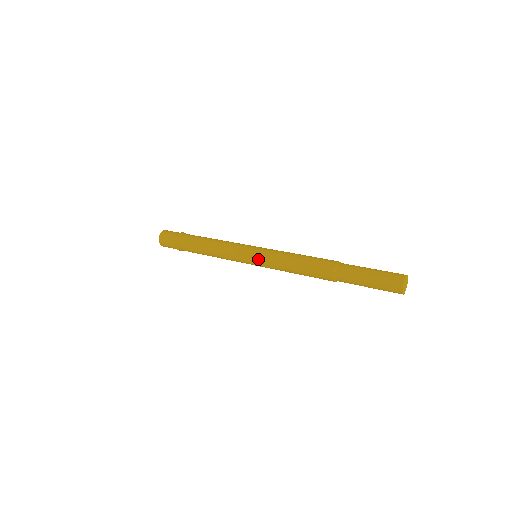
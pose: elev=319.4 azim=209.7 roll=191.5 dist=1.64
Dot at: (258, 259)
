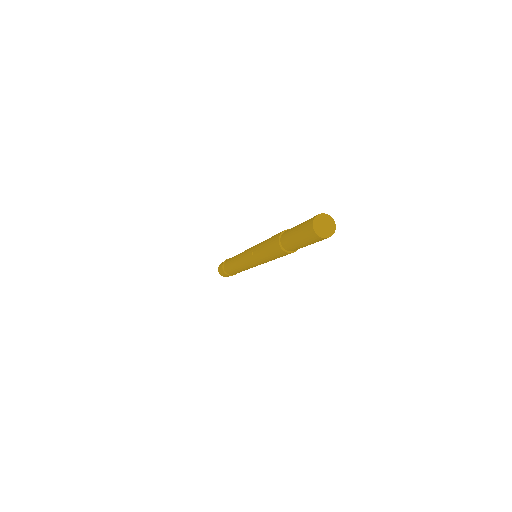
Dot at: (250, 251)
